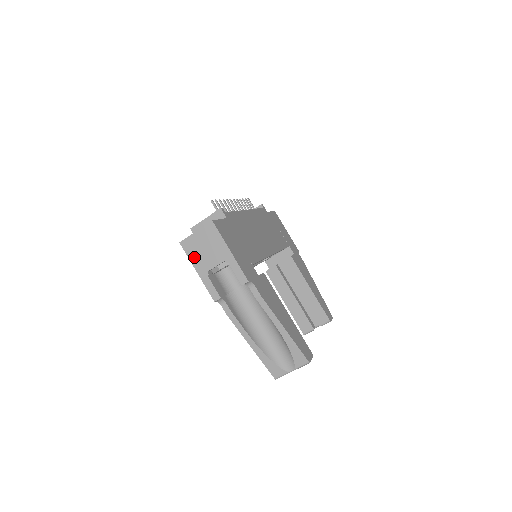
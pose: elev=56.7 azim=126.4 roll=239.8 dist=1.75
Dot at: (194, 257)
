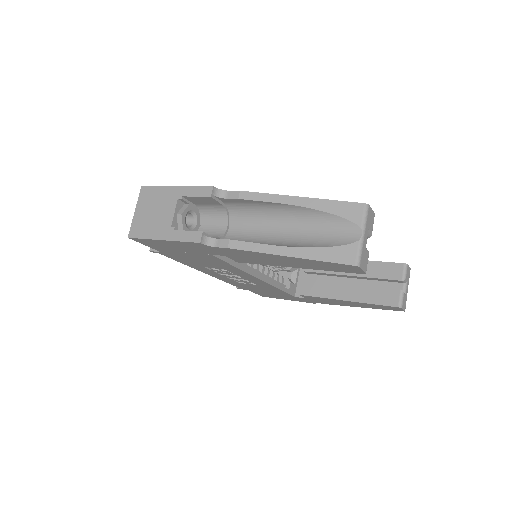
Dot at: (149, 232)
